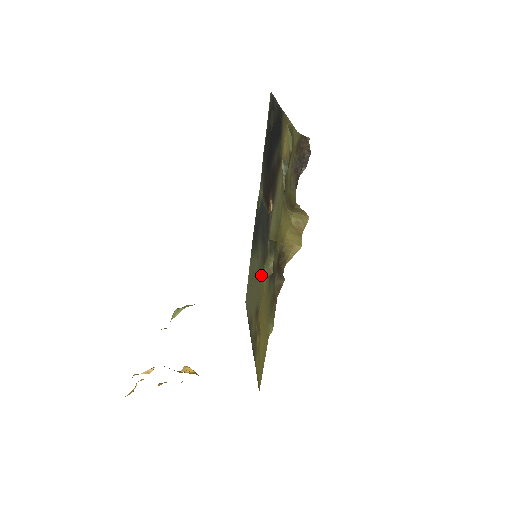
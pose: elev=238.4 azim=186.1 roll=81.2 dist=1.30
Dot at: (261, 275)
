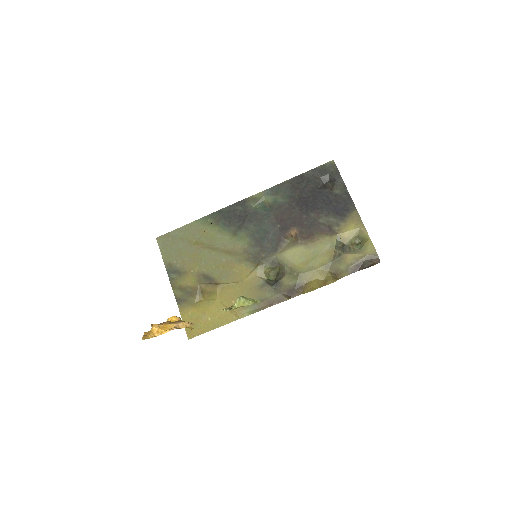
Dot at: (239, 262)
